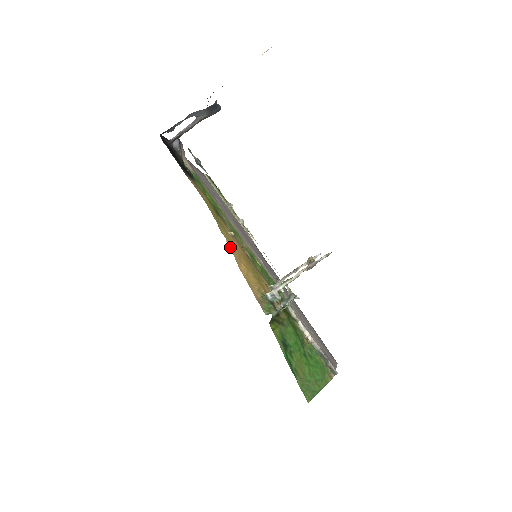
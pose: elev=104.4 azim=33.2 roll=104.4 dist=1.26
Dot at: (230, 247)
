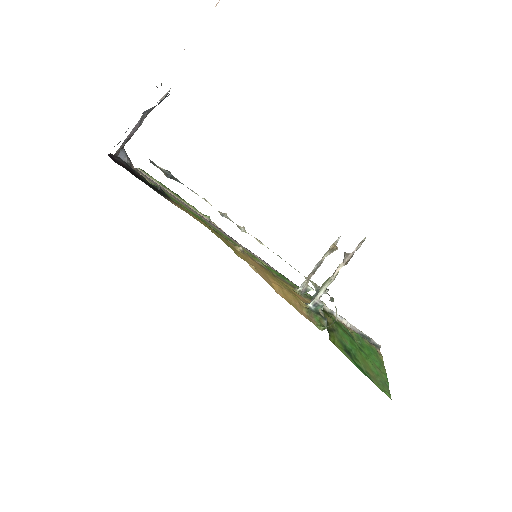
Dot at: (255, 271)
